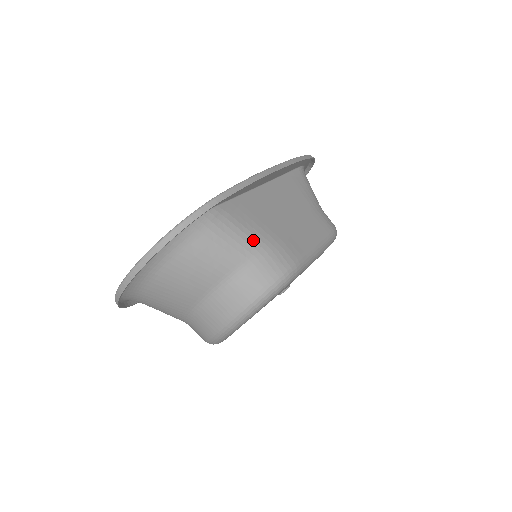
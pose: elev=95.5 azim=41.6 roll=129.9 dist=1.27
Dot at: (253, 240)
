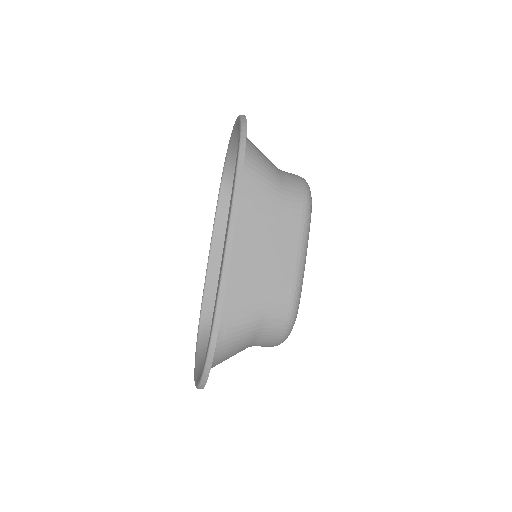
Dot at: (253, 321)
